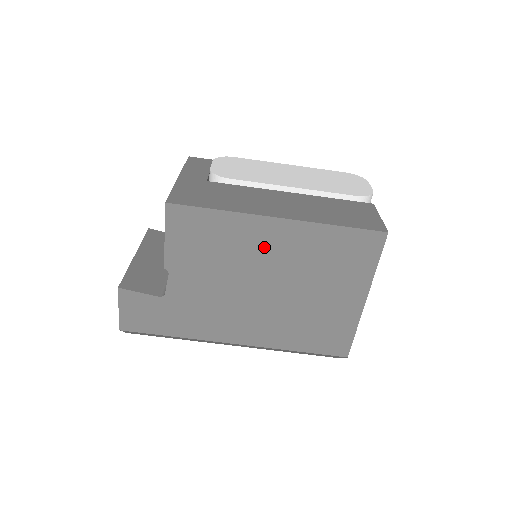
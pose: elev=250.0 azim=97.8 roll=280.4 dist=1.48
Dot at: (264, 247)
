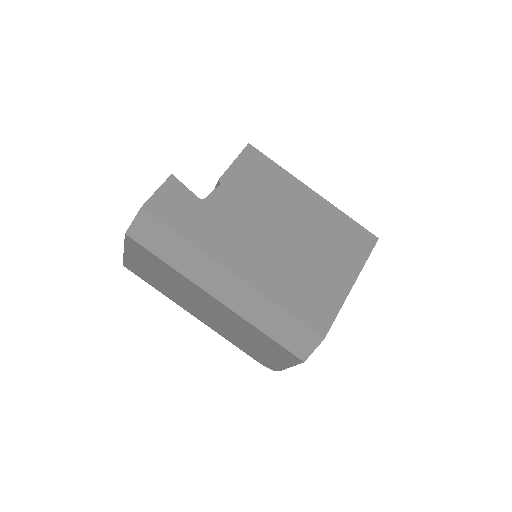
Dot at: (297, 205)
